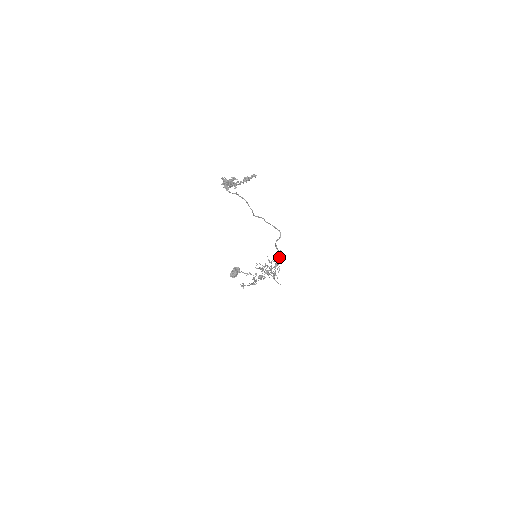
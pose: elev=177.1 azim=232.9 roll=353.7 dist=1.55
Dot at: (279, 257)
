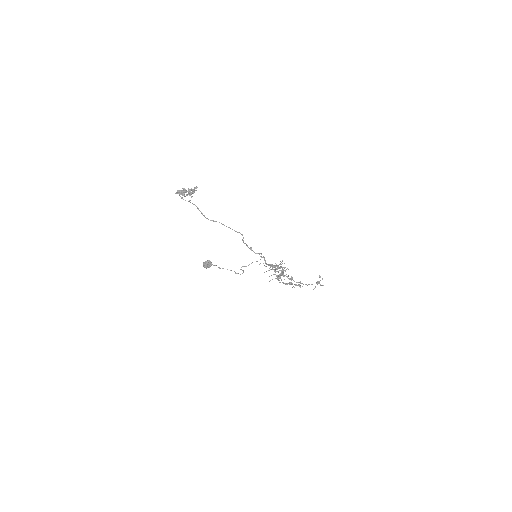
Dot at: (264, 259)
